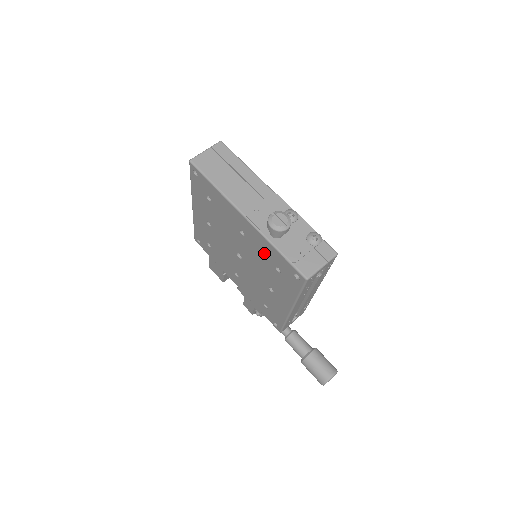
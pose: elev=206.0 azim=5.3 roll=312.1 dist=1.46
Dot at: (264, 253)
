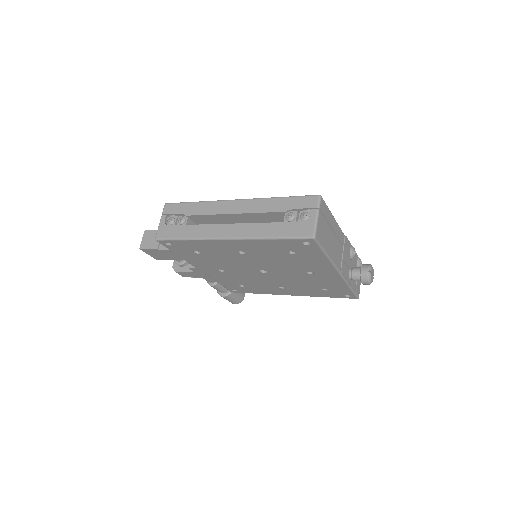
Dot at: (323, 284)
